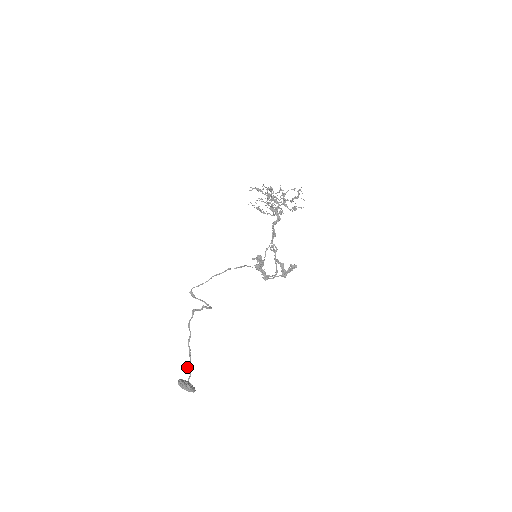
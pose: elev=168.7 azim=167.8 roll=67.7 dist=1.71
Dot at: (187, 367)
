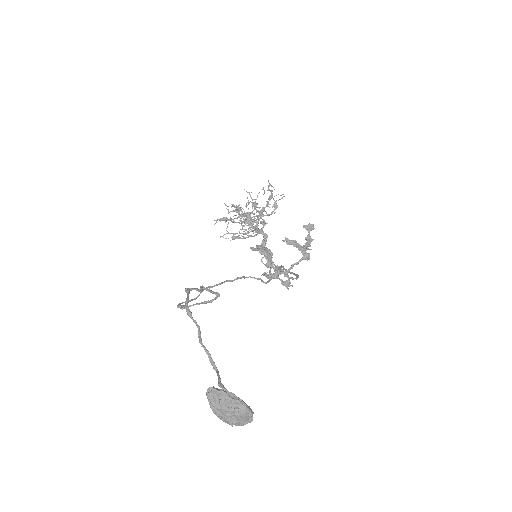
Dot at: occluded
